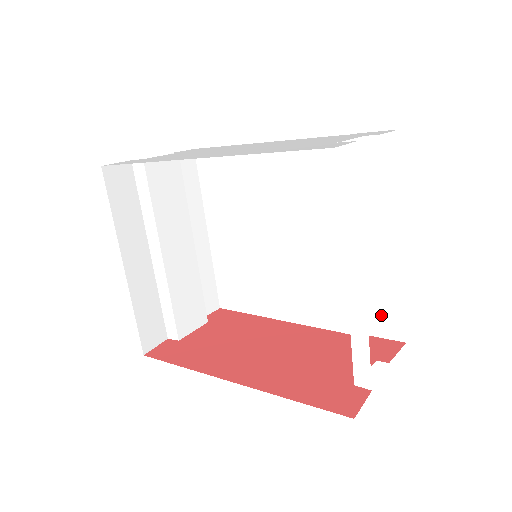
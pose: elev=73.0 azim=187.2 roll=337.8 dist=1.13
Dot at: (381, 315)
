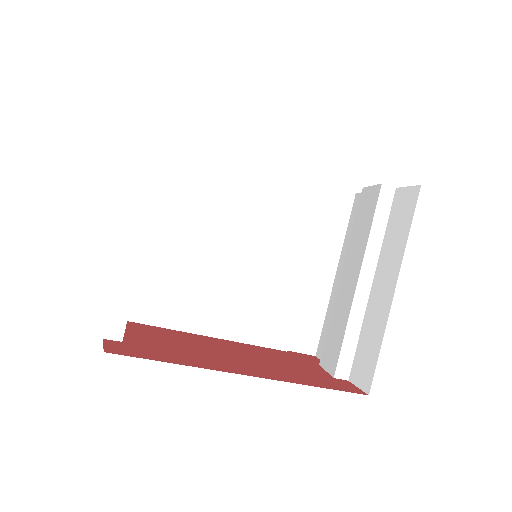
Dot at: (302, 332)
